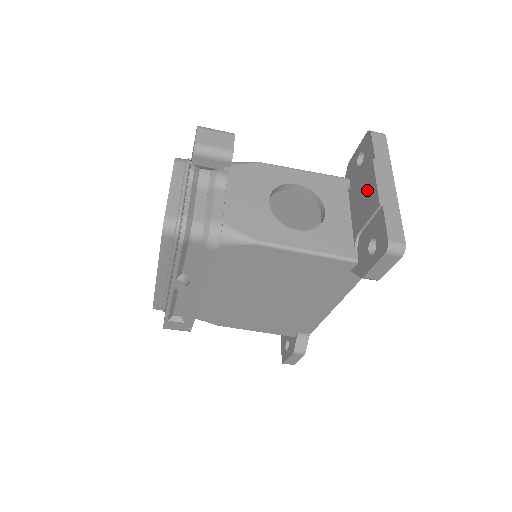
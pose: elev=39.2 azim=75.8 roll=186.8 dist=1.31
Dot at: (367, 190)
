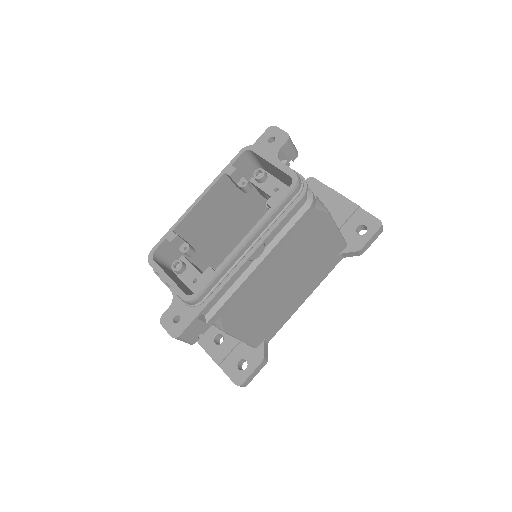
Dot at: (336, 204)
